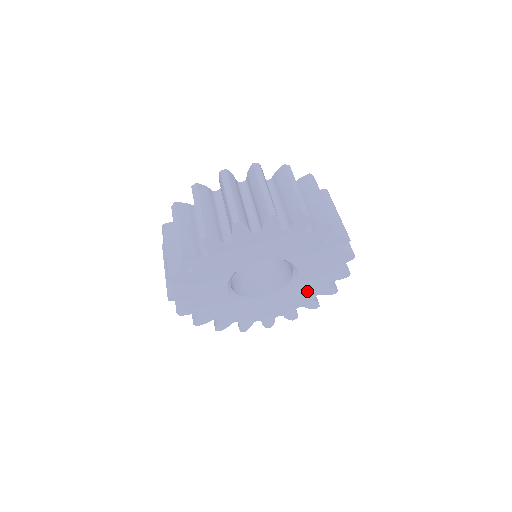
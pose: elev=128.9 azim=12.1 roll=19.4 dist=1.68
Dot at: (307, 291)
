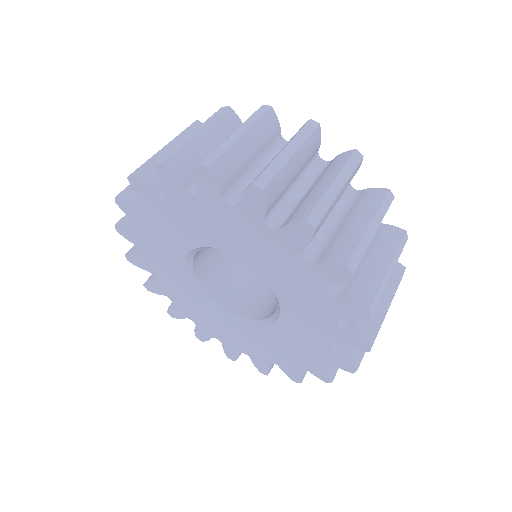
Dot at: (311, 328)
